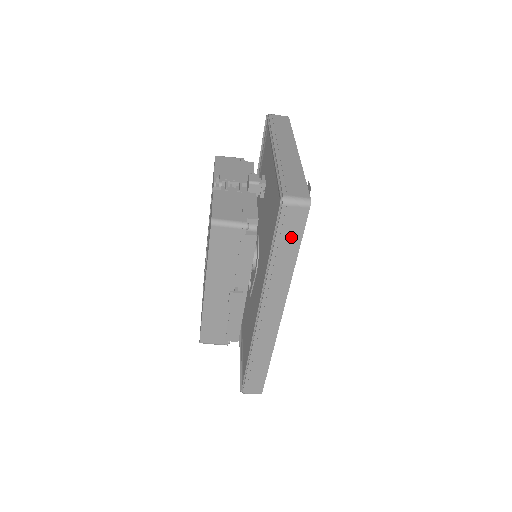
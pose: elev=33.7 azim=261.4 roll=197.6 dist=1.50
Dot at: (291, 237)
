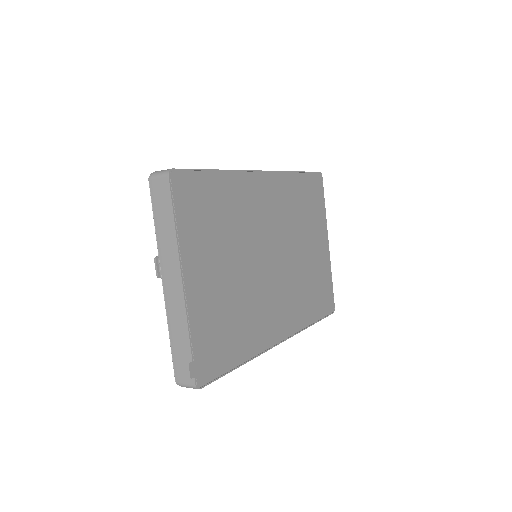
Dot at: occluded
